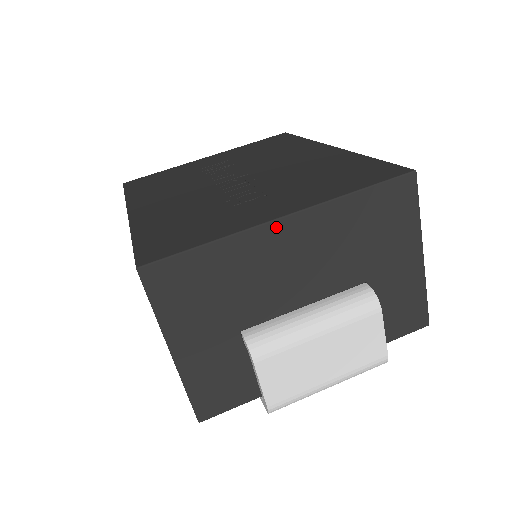
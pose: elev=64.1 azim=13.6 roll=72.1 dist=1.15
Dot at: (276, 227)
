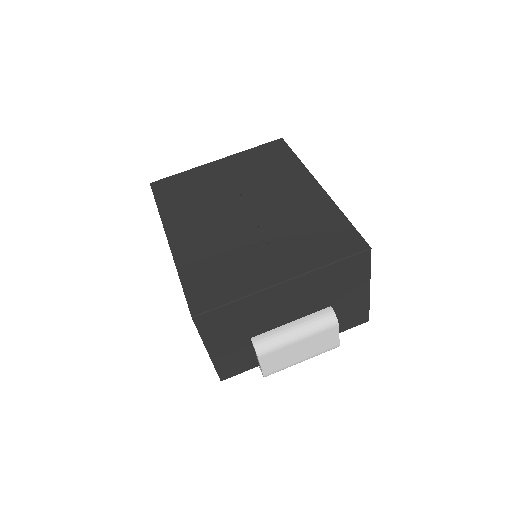
Dot at: (278, 288)
